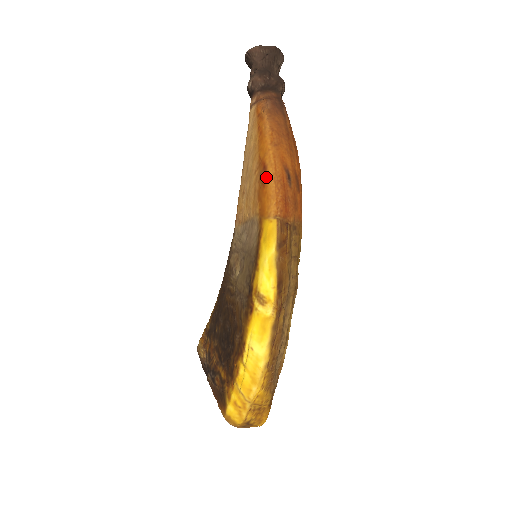
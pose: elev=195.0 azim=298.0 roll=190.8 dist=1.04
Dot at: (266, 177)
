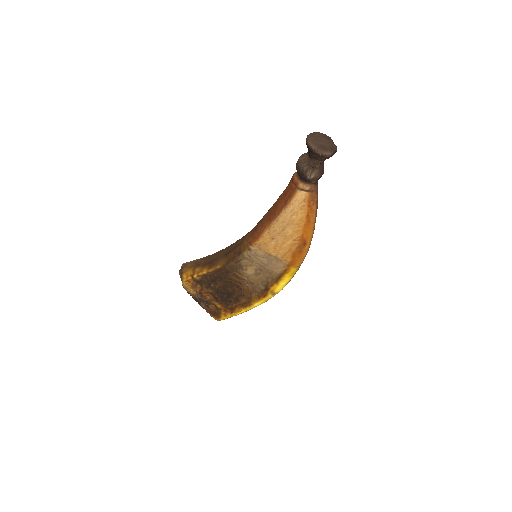
Dot at: (304, 249)
